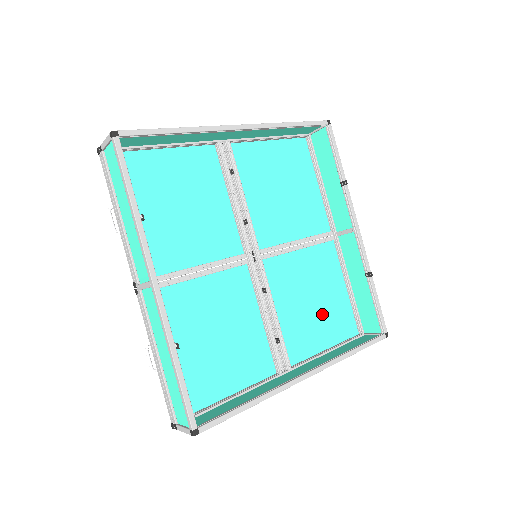
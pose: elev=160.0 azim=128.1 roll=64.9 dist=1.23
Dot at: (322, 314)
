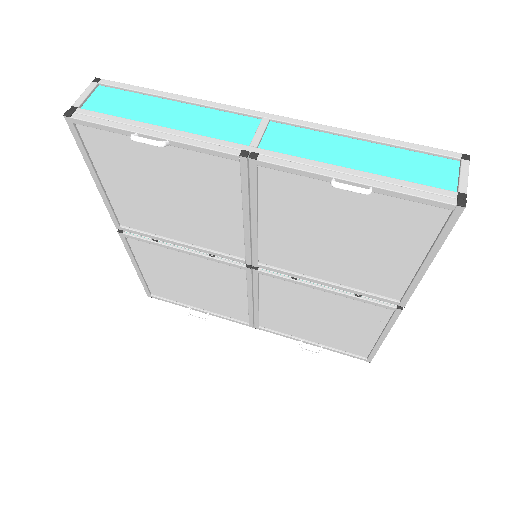
Dot at: (337, 328)
